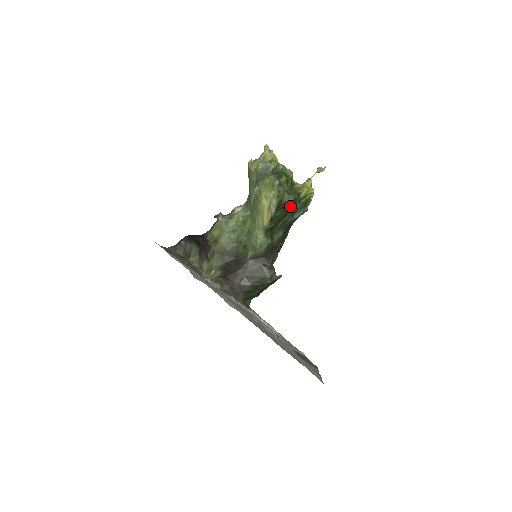
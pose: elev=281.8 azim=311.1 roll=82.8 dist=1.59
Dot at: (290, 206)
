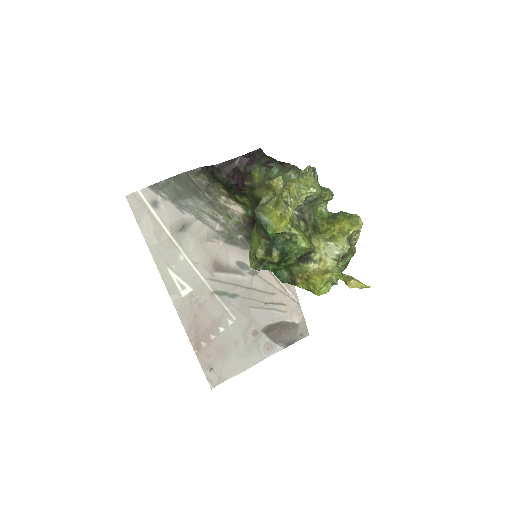
Dot at: occluded
